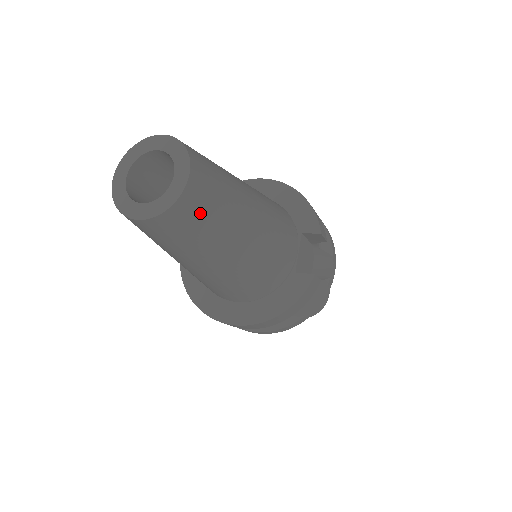
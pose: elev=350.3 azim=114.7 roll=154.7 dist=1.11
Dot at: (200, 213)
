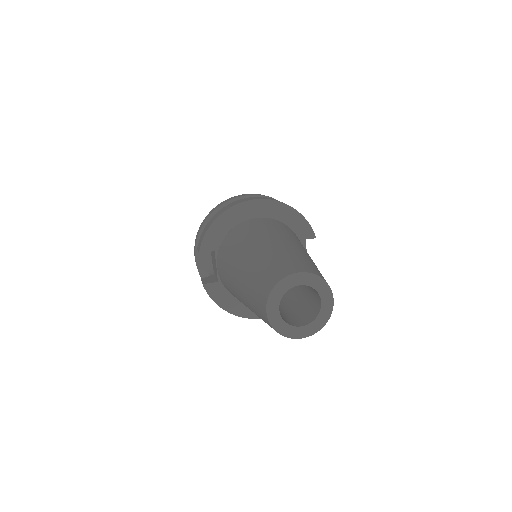
Dot at: occluded
